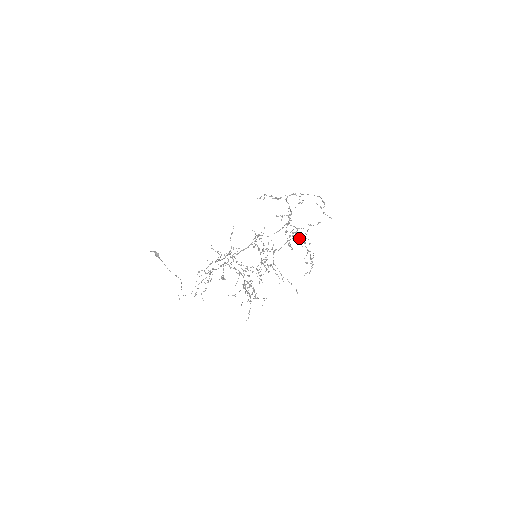
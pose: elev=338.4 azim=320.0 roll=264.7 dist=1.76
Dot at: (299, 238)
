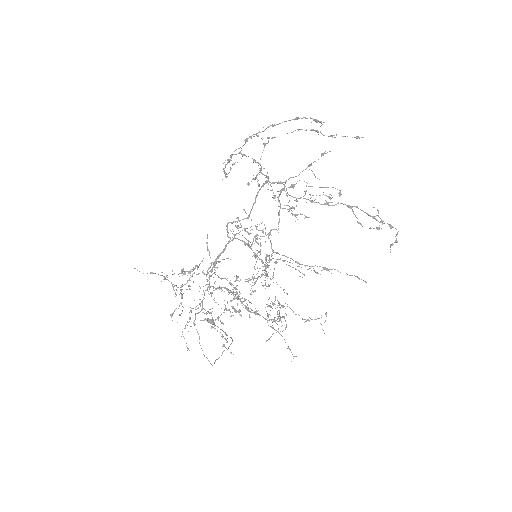
Dot at: occluded
